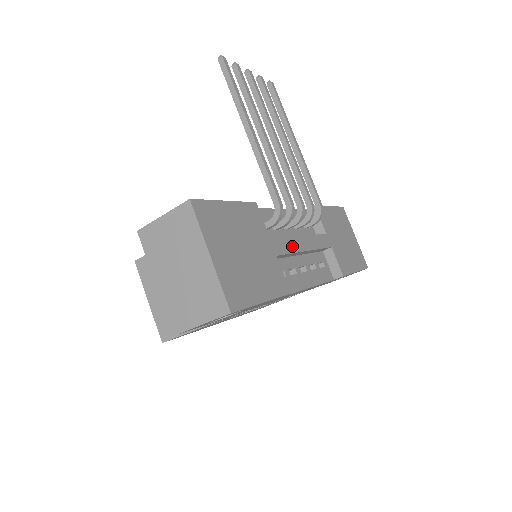
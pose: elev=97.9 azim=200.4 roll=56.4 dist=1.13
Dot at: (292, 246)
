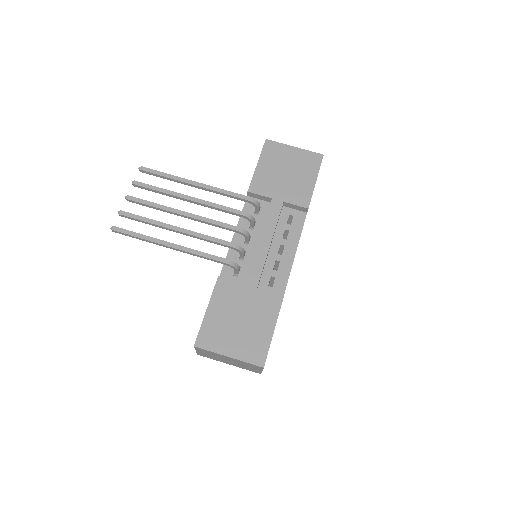
Dot at: (260, 261)
